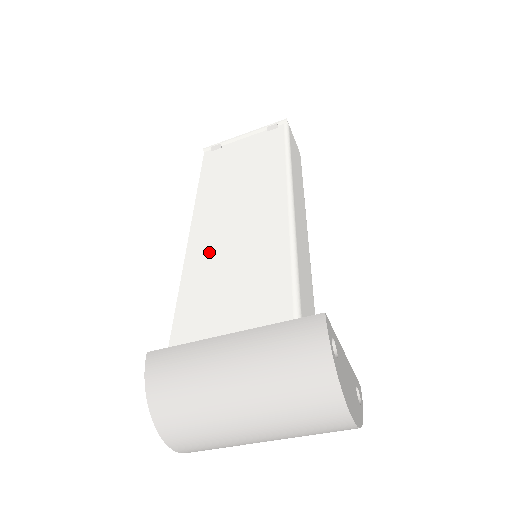
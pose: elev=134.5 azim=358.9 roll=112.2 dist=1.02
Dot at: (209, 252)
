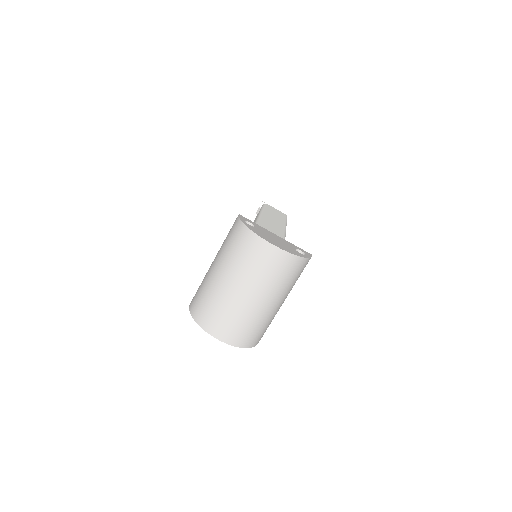
Dot at: occluded
